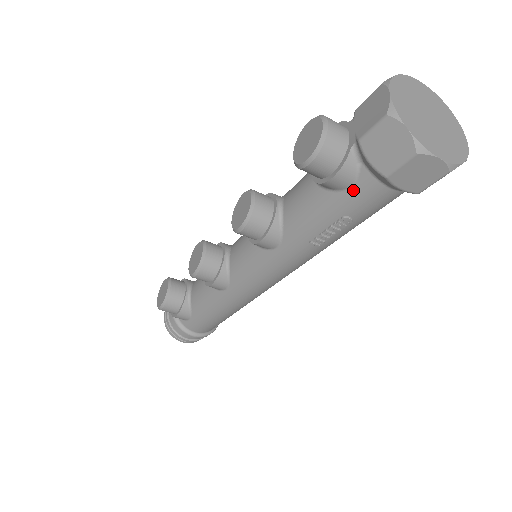
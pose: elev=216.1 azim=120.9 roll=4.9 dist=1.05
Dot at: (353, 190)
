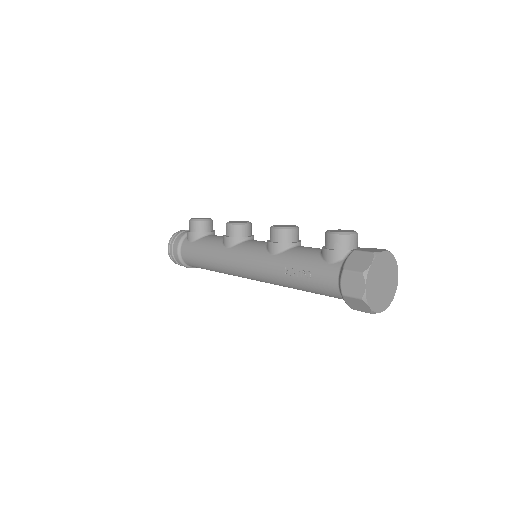
Dot at: (328, 265)
